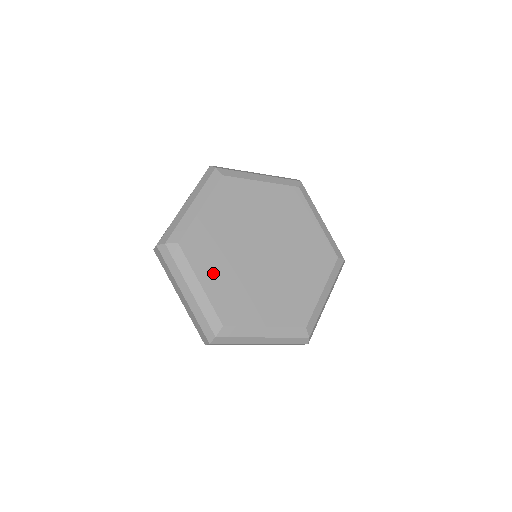
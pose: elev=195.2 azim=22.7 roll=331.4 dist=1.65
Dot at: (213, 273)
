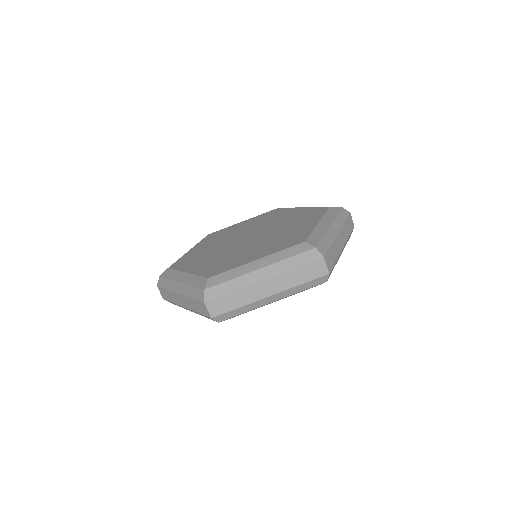
Dot at: (199, 264)
